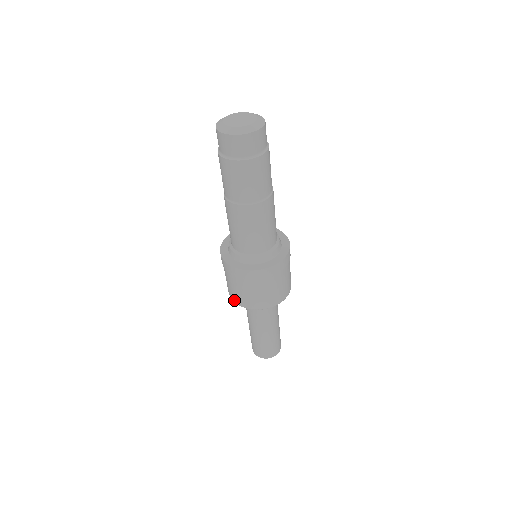
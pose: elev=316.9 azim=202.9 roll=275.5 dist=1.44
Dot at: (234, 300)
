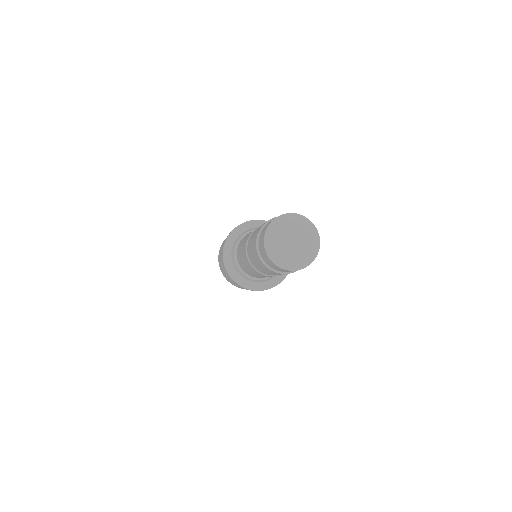
Dot at: occluded
